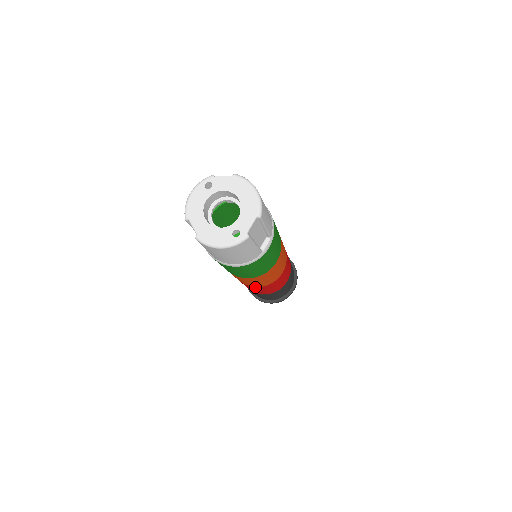
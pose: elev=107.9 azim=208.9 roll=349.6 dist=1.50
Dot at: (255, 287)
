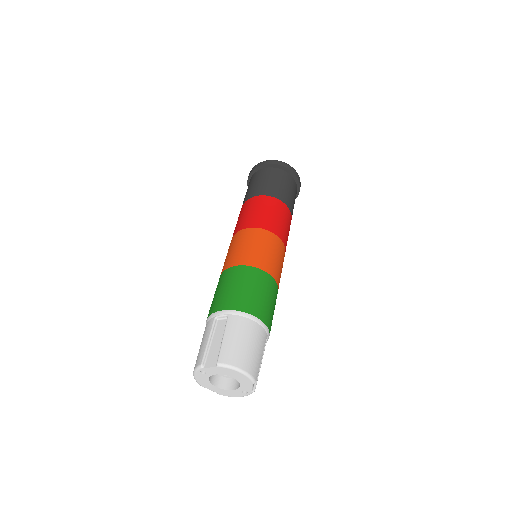
Dot at: occluded
